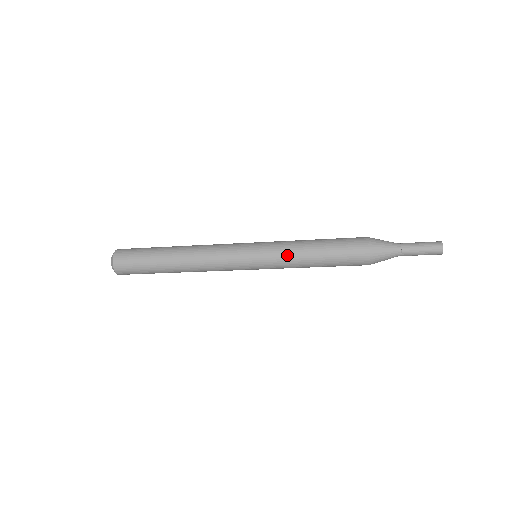
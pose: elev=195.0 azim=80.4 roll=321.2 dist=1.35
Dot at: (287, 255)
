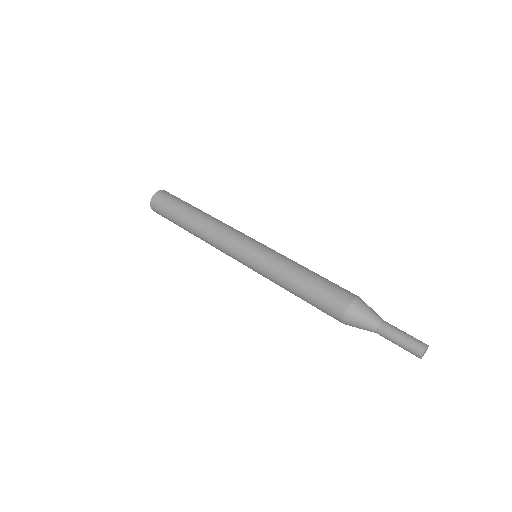
Dot at: (274, 282)
